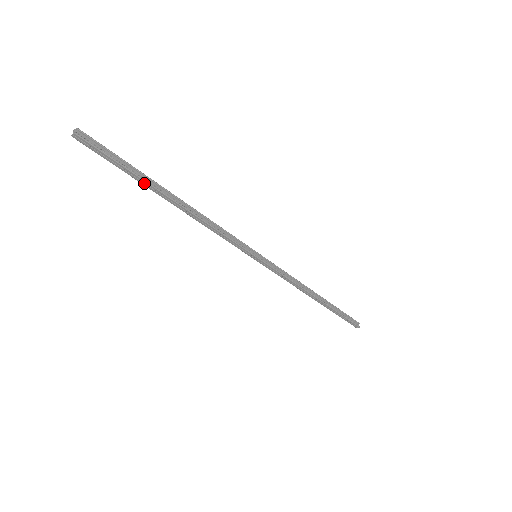
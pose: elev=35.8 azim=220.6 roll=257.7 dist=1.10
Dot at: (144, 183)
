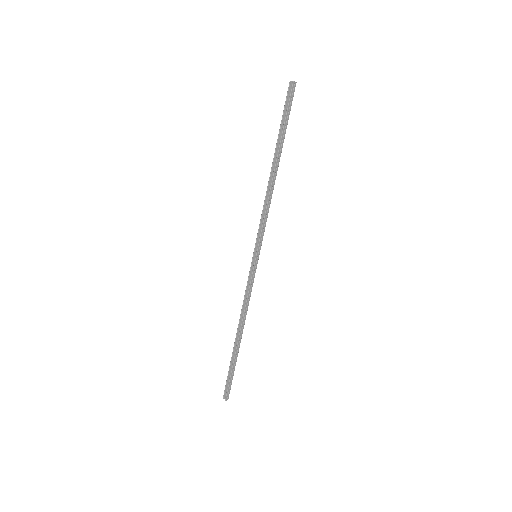
Dot at: (282, 141)
